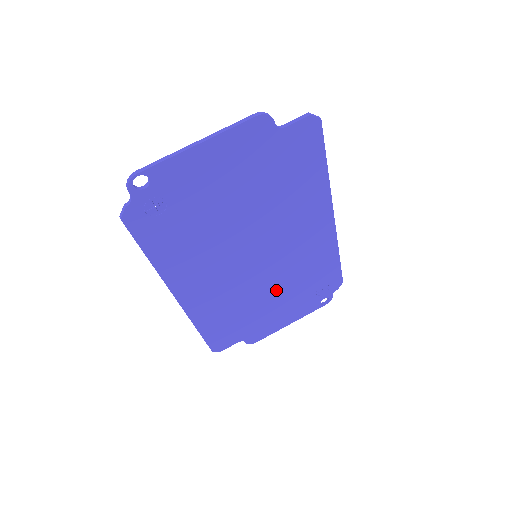
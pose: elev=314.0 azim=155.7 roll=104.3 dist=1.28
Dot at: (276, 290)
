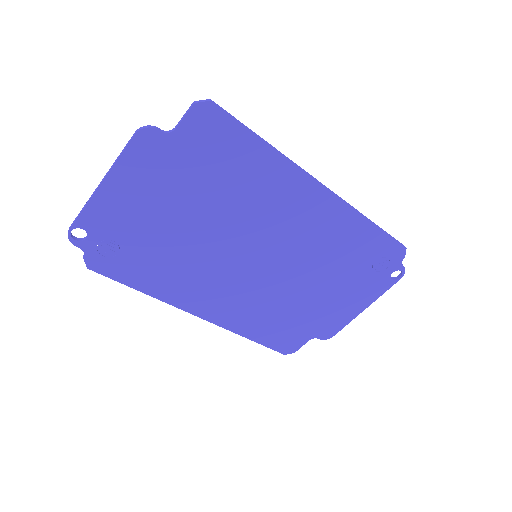
Dot at: (312, 281)
